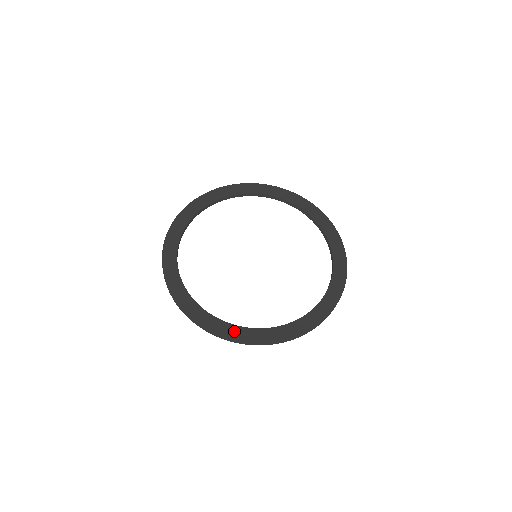
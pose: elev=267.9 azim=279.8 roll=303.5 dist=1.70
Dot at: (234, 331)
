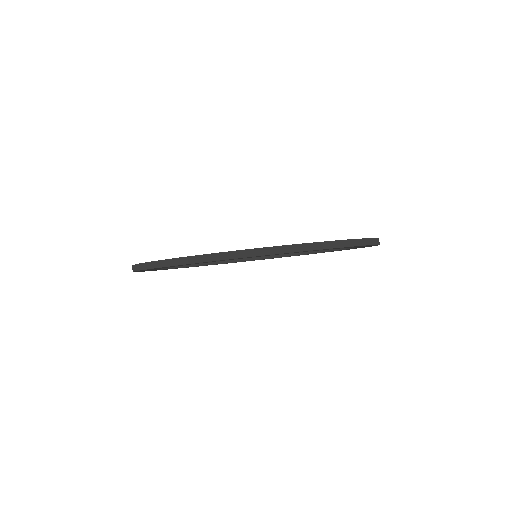
Dot at: occluded
